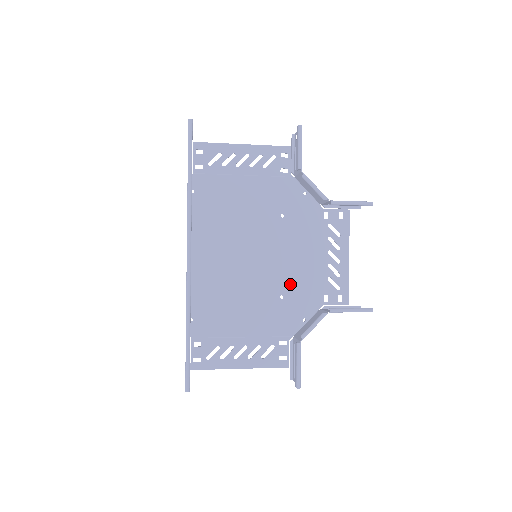
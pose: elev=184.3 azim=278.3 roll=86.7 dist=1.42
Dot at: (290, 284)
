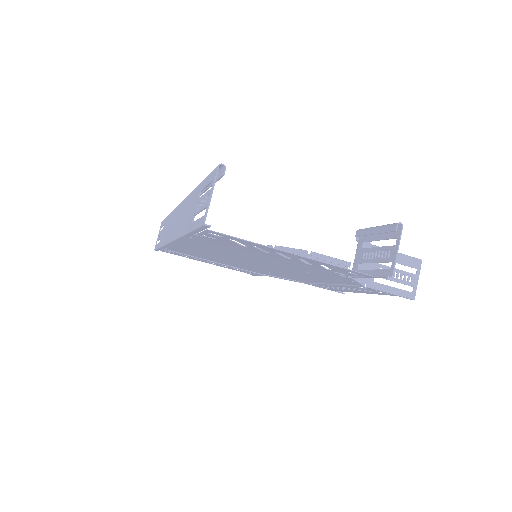
Dot at: (310, 274)
